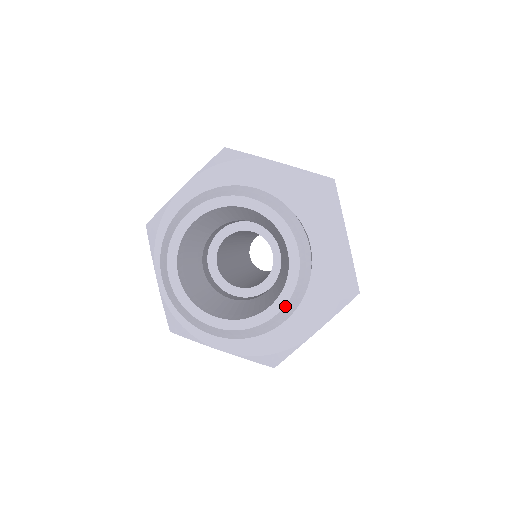
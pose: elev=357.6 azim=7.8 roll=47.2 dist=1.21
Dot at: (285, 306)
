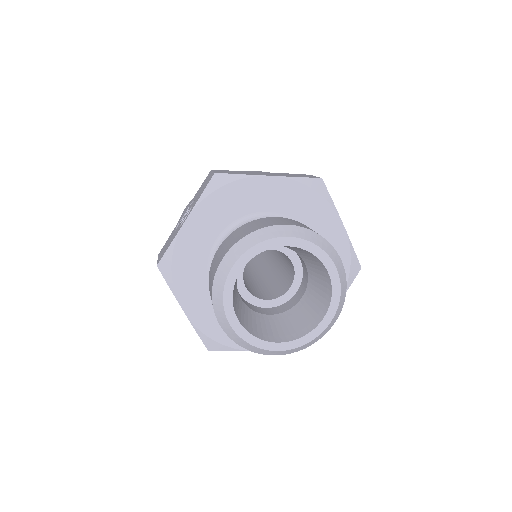
Dot at: (334, 315)
